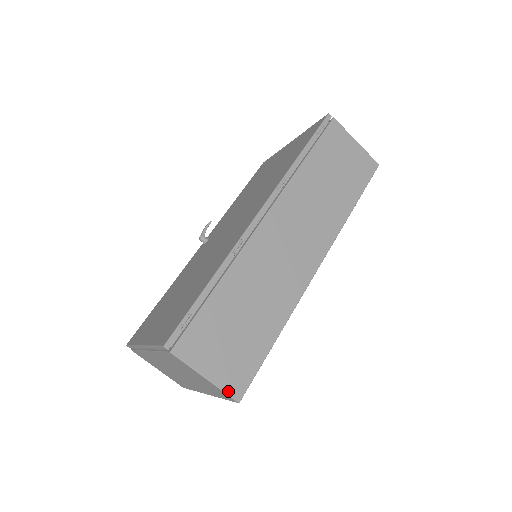
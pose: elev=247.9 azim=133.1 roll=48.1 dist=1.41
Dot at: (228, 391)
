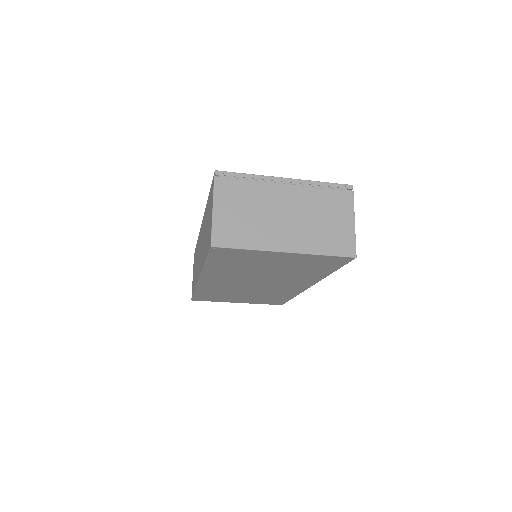
Dot at: (355, 245)
